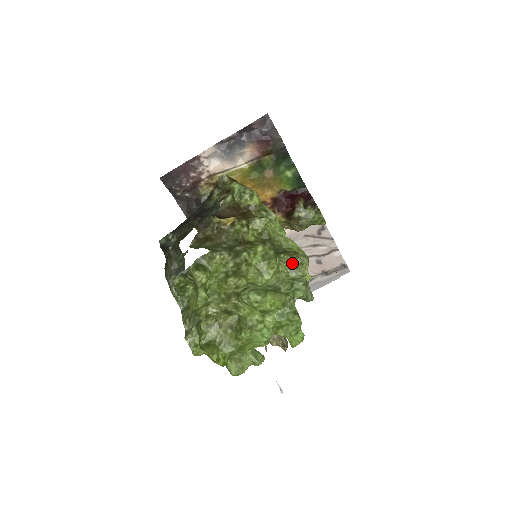
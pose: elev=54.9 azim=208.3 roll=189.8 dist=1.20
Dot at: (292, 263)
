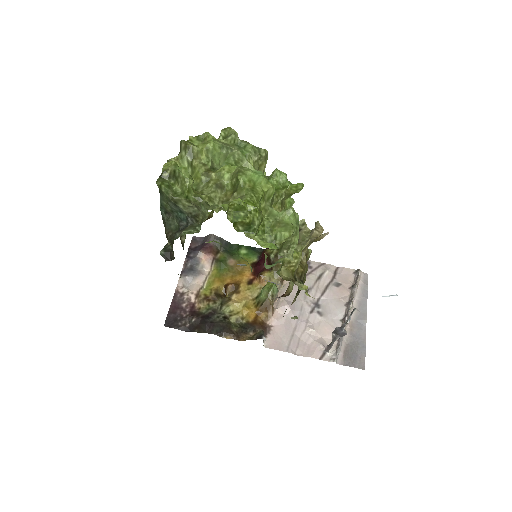
Dot at: (220, 134)
